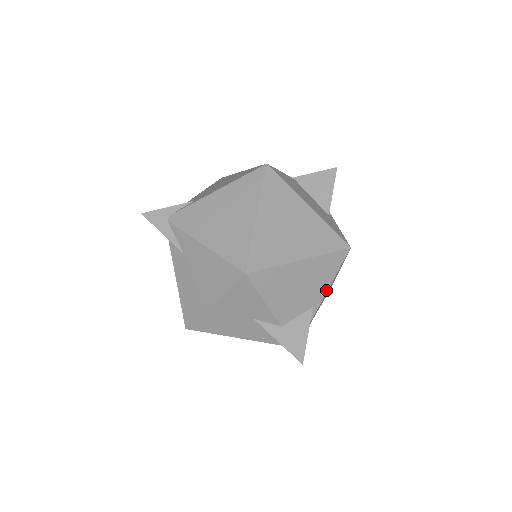
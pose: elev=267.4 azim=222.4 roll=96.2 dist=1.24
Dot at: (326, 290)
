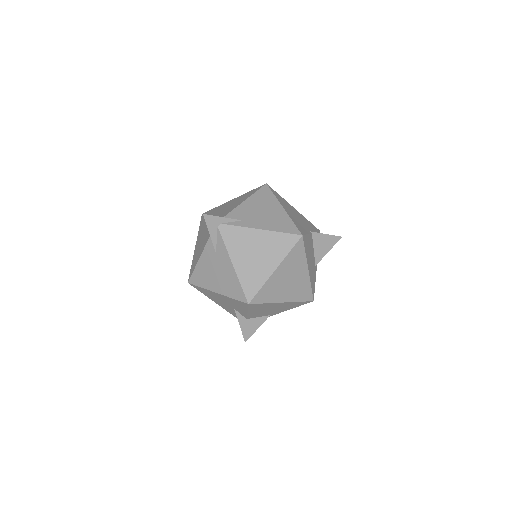
Dot at: occluded
